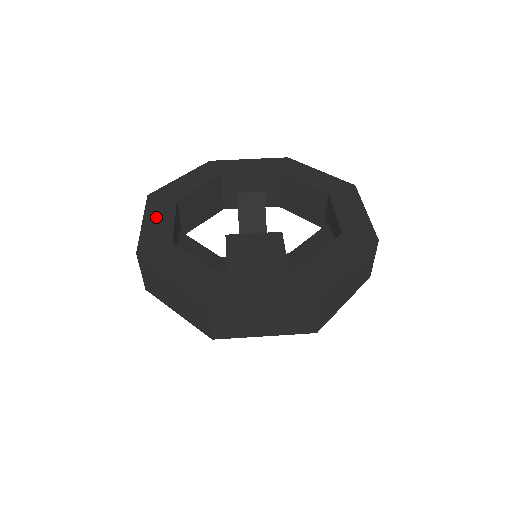
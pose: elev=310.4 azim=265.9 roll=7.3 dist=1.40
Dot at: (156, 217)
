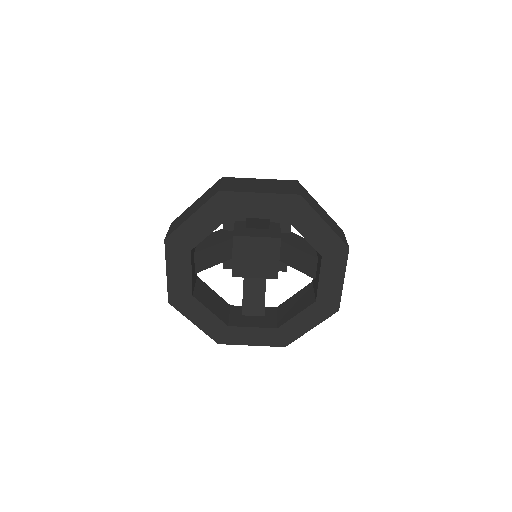
Dot at: (176, 269)
